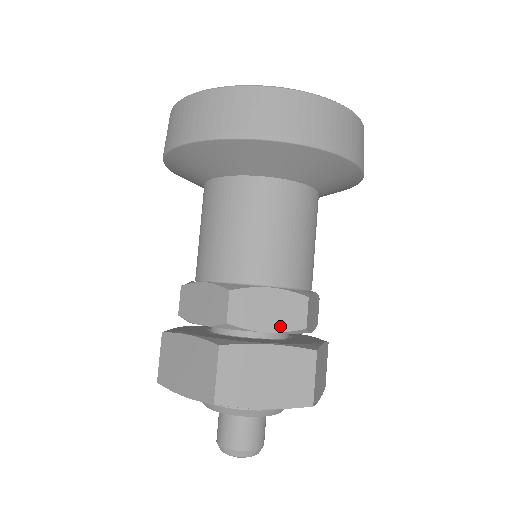
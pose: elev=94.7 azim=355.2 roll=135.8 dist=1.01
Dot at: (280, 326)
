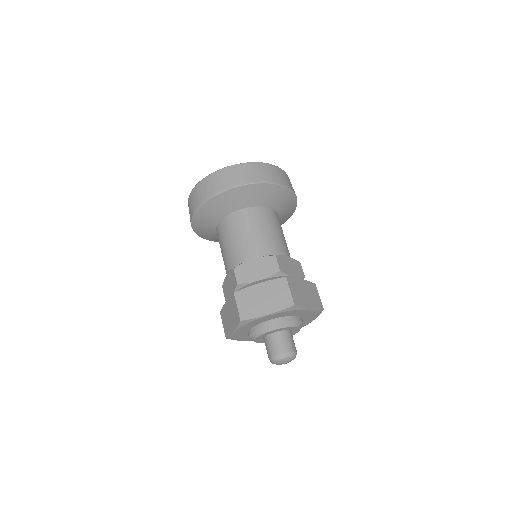
Dot at: (265, 275)
